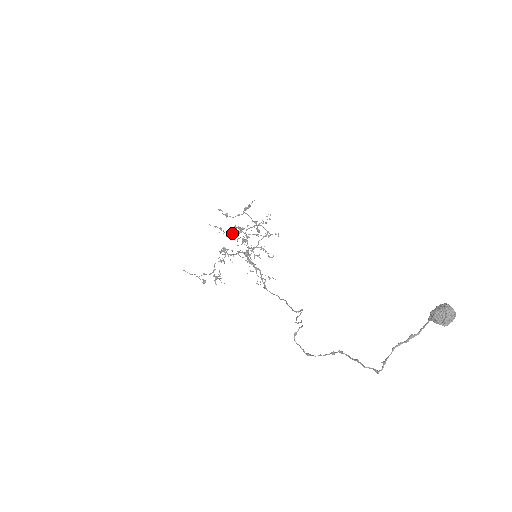
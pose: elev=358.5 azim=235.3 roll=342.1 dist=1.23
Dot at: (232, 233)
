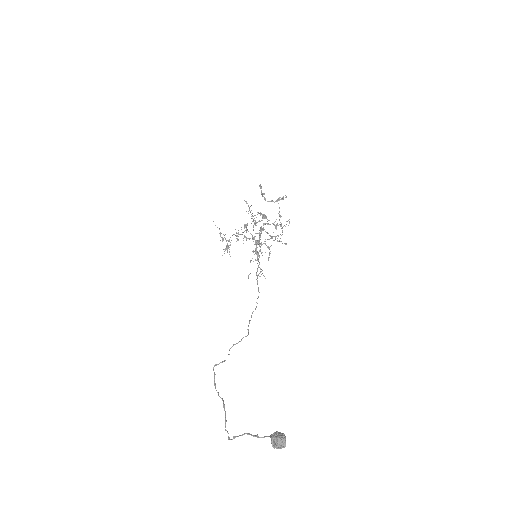
Dot at: (252, 221)
